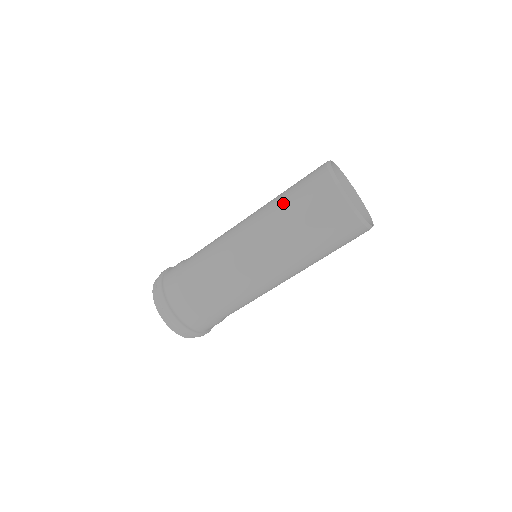
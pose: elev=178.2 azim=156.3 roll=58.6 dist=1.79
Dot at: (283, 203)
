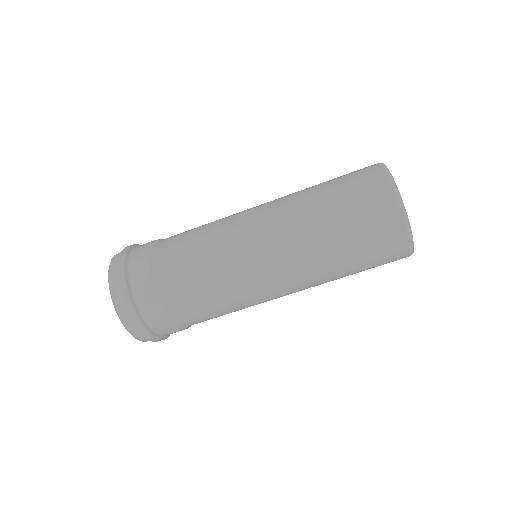
Dot at: (320, 206)
